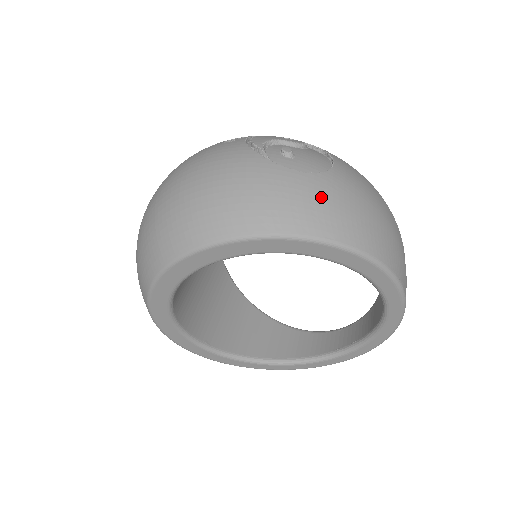
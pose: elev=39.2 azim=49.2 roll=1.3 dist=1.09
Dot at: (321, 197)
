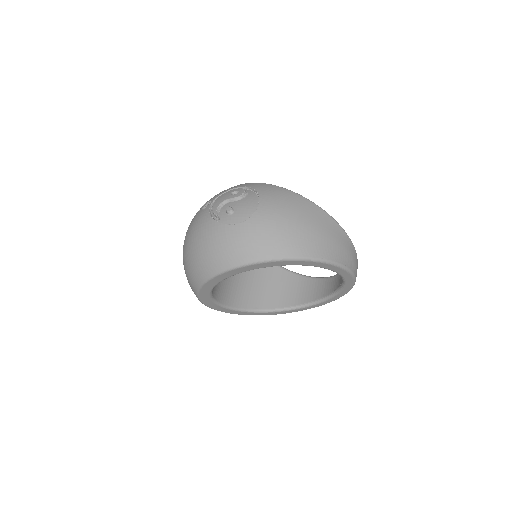
Dot at: (249, 237)
